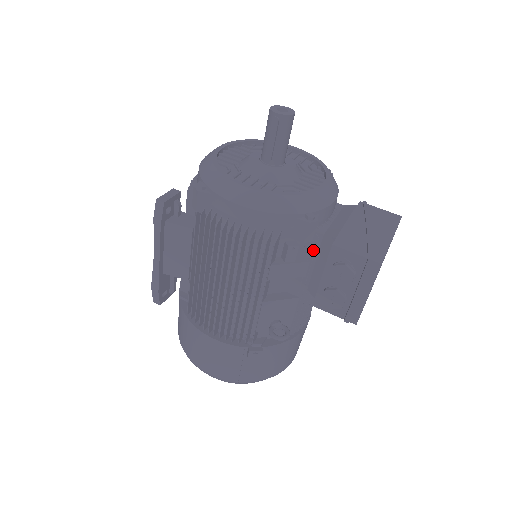
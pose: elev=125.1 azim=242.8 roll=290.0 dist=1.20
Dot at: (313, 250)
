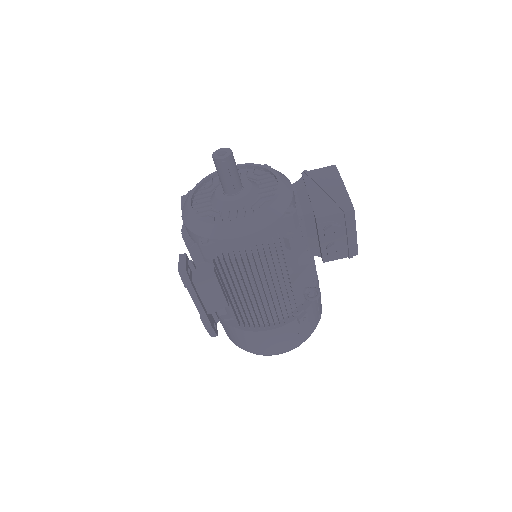
Dot at: (301, 229)
